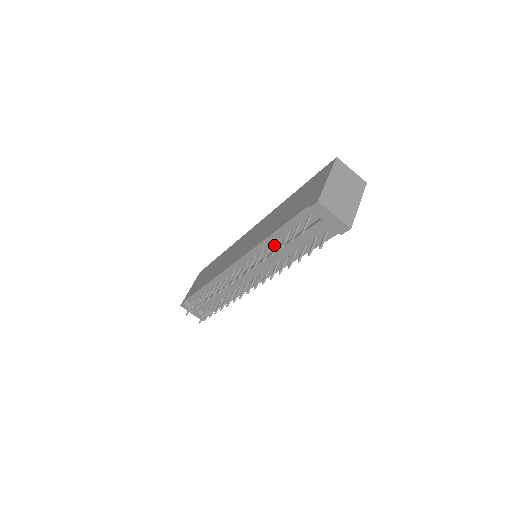
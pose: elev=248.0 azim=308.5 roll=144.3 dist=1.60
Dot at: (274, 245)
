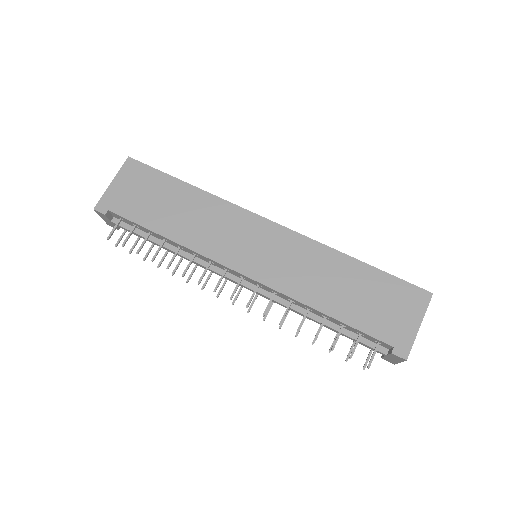
Dot at: (311, 310)
